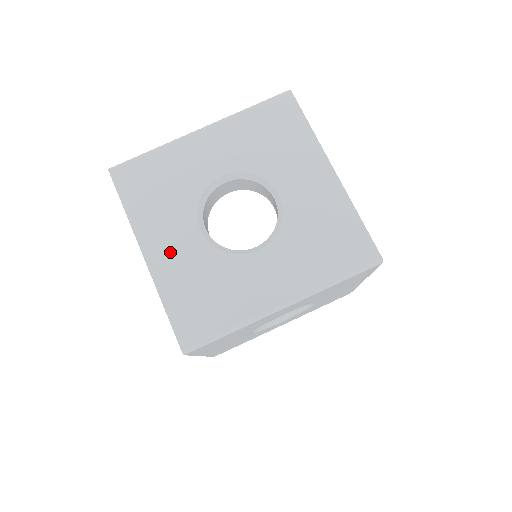
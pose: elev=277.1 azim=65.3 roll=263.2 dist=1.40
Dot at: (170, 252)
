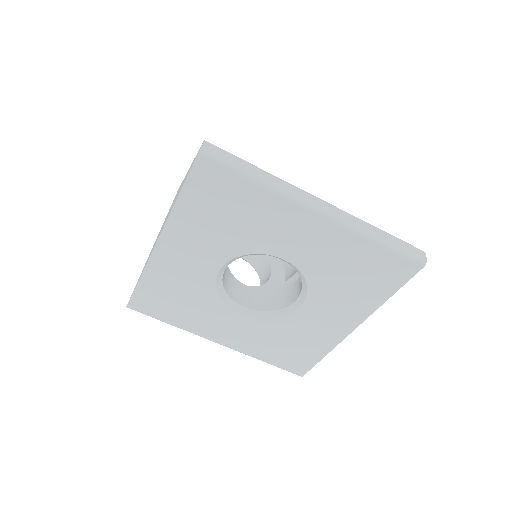
Dot at: (180, 260)
